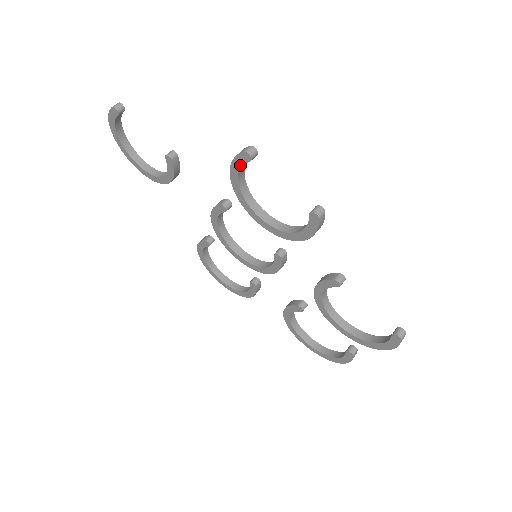
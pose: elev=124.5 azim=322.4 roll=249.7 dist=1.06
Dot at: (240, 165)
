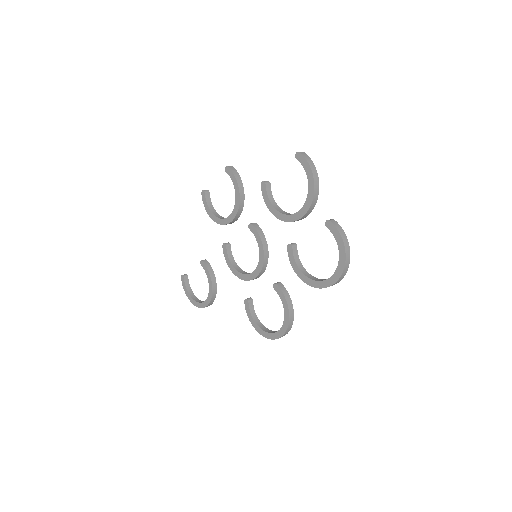
Dot at: (206, 202)
